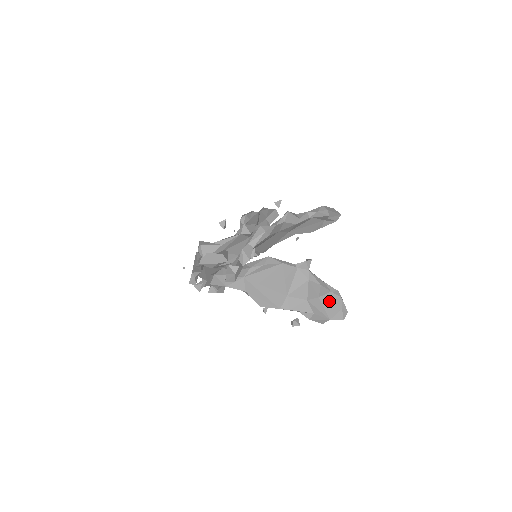
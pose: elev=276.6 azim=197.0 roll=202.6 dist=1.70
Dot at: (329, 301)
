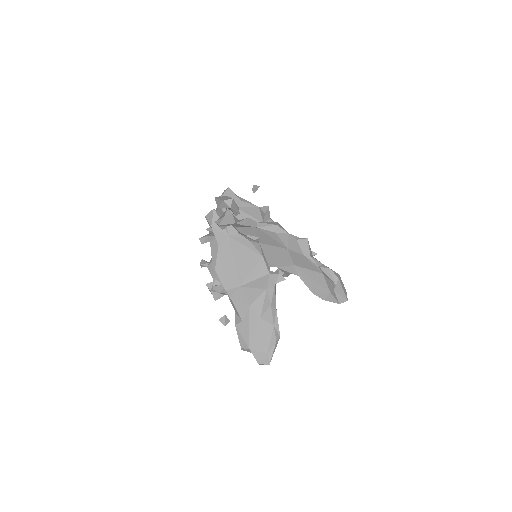
Dot at: (265, 332)
